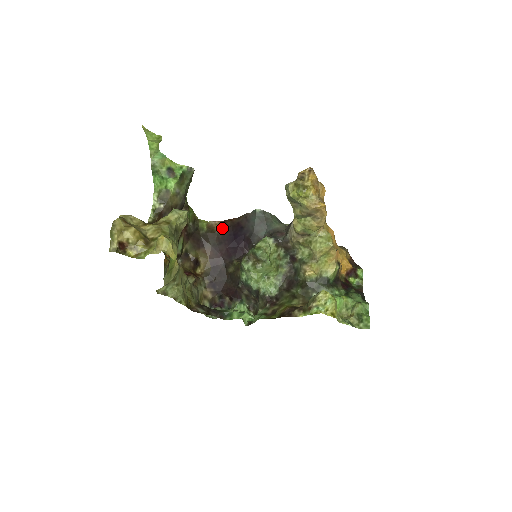
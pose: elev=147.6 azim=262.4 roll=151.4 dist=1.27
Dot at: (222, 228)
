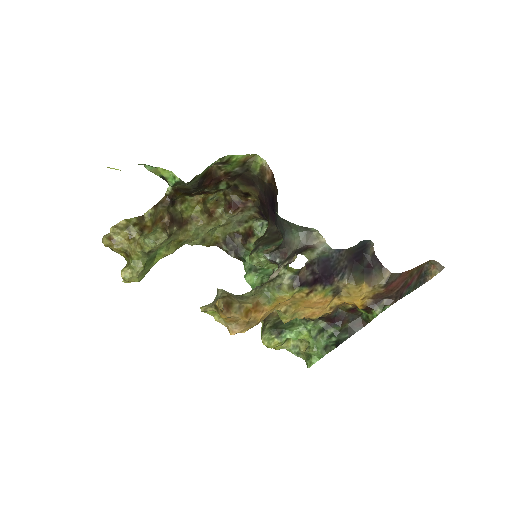
Dot at: (269, 183)
